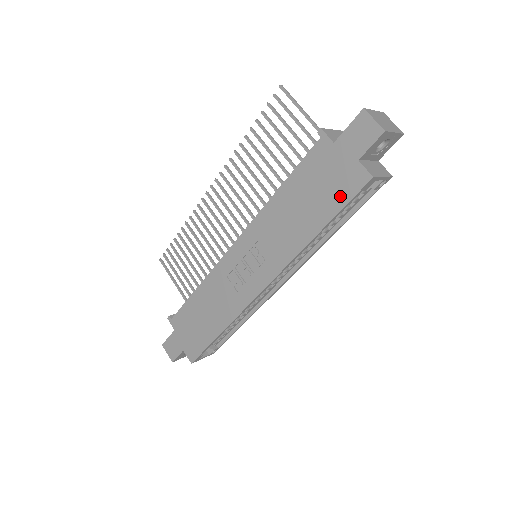
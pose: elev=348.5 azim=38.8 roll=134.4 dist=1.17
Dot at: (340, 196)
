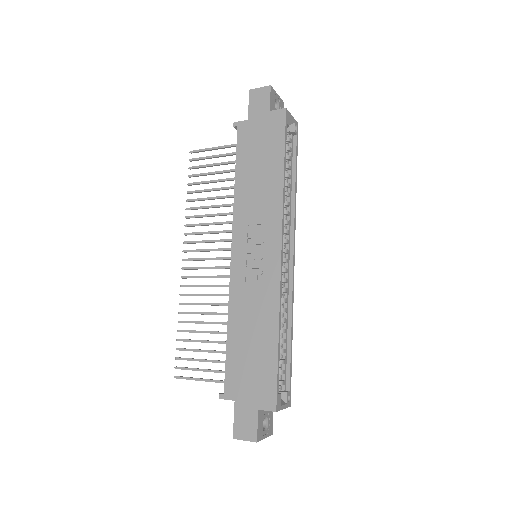
Dot at: (277, 137)
